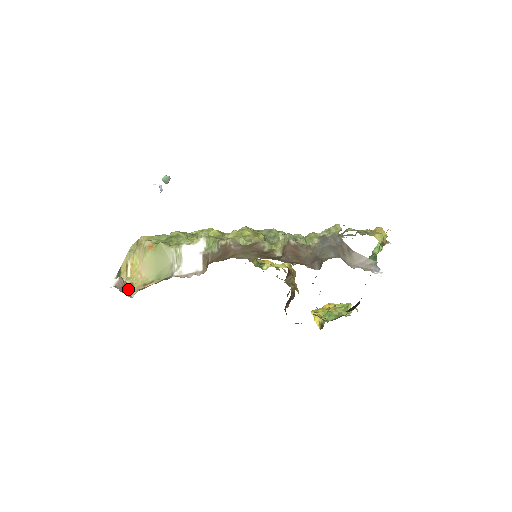
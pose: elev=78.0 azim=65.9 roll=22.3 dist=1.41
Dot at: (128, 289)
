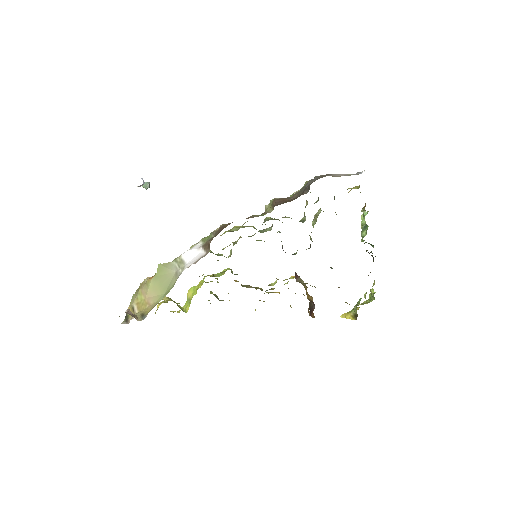
Dot at: (139, 318)
